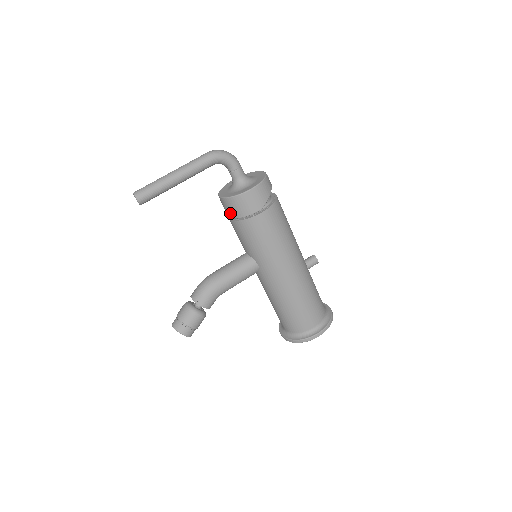
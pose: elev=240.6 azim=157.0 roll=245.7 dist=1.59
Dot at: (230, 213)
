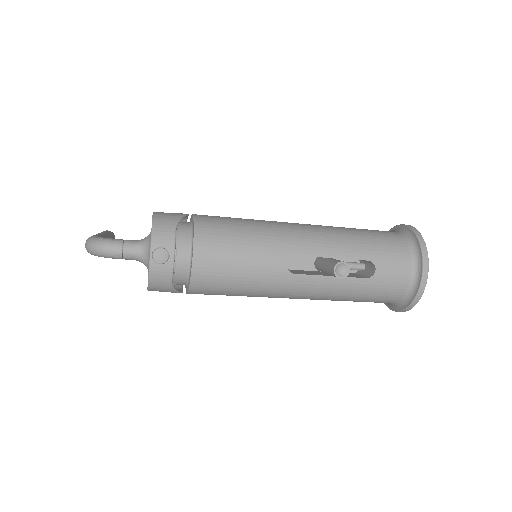
Dot at: occluded
